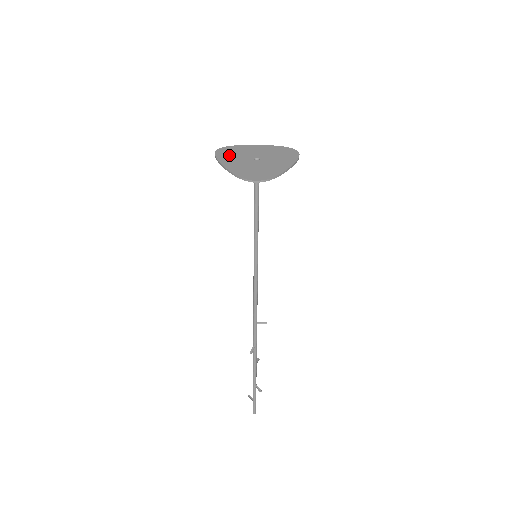
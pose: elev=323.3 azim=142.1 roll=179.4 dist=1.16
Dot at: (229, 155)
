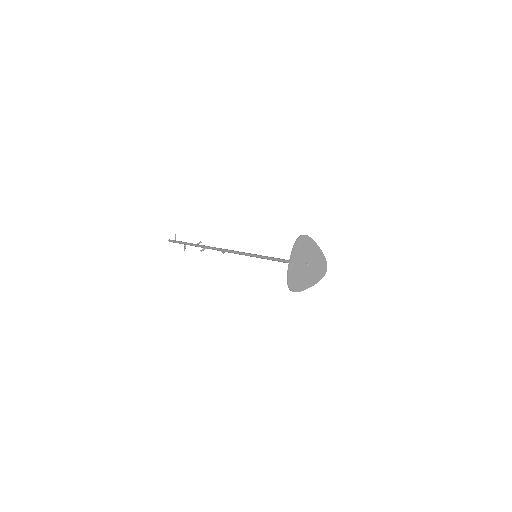
Dot at: (301, 249)
